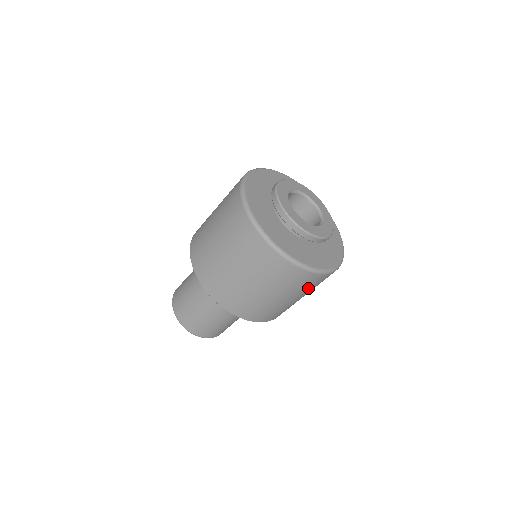
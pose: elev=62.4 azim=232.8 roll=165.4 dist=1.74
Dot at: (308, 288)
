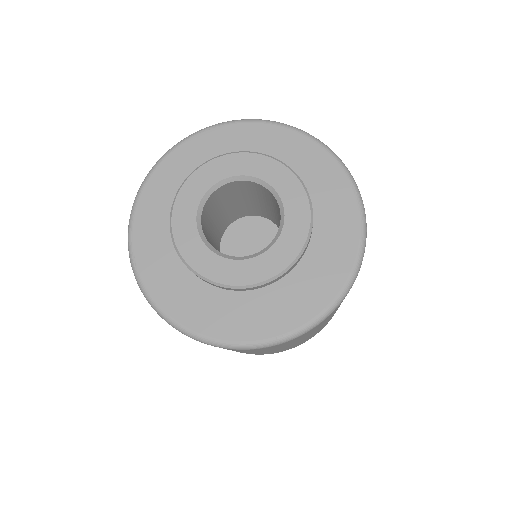
Dot at: (326, 320)
